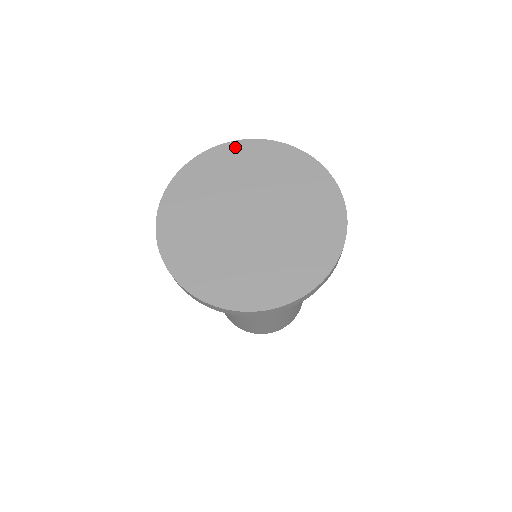
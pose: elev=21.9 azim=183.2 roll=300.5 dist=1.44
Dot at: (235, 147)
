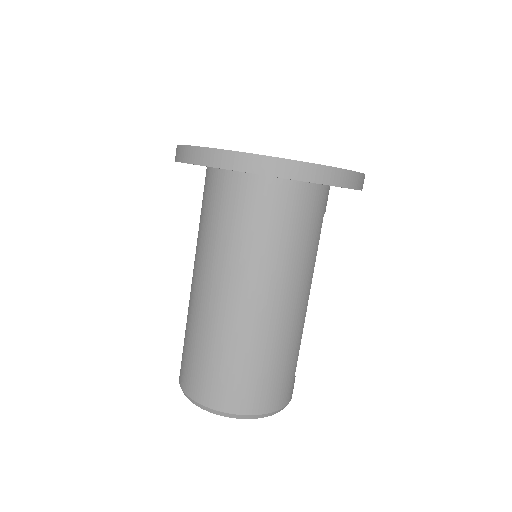
Dot at: occluded
